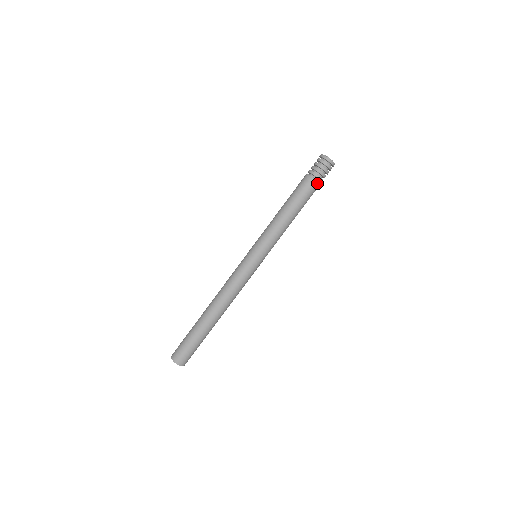
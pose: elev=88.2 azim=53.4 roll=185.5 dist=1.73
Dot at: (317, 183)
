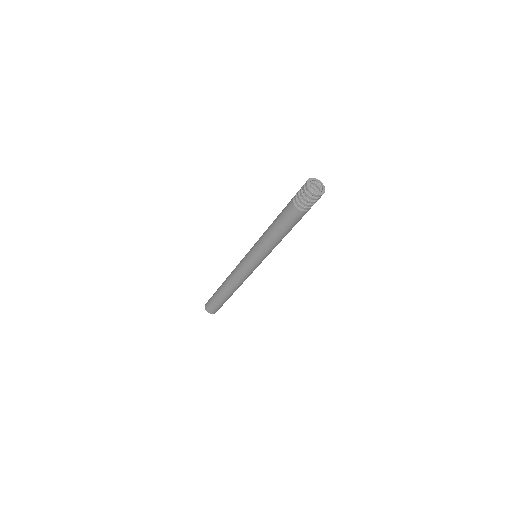
Dot at: (305, 212)
